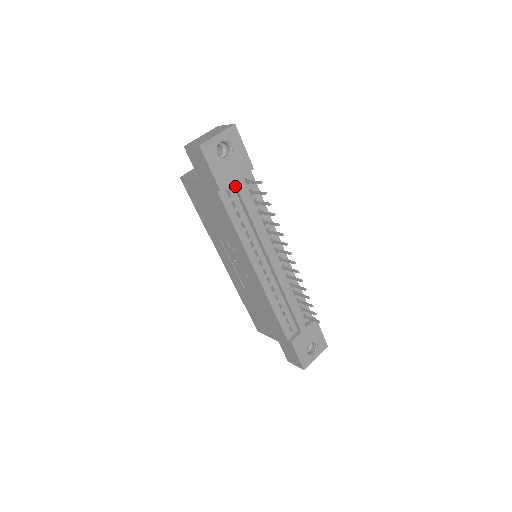
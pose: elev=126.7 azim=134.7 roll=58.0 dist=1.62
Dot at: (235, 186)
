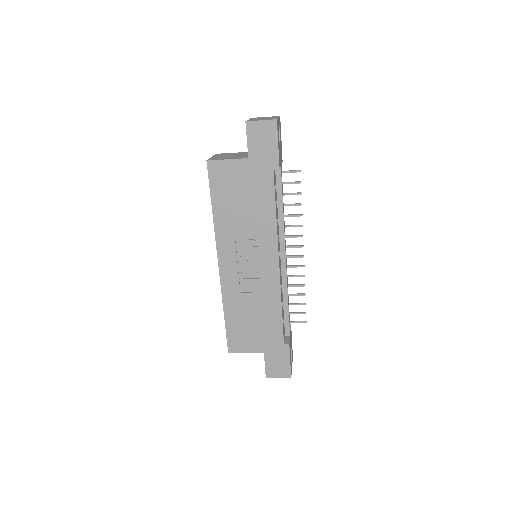
Dot at: (279, 171)
